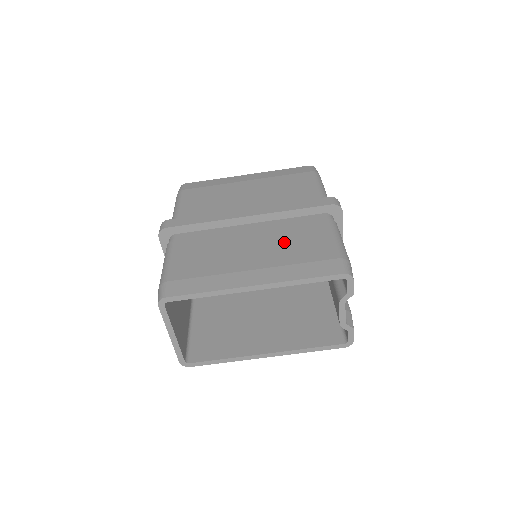
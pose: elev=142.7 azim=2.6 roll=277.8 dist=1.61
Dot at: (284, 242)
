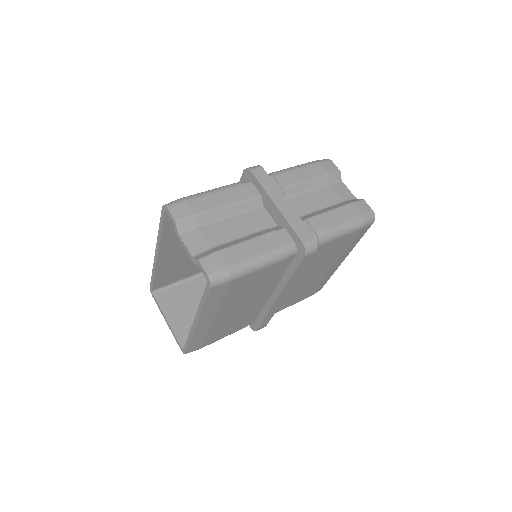
Dot at: occluded
